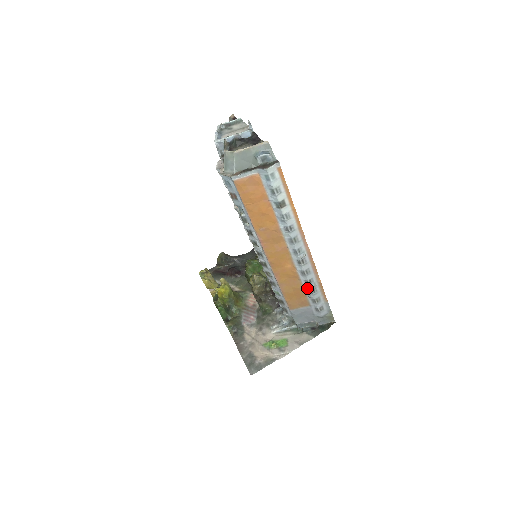
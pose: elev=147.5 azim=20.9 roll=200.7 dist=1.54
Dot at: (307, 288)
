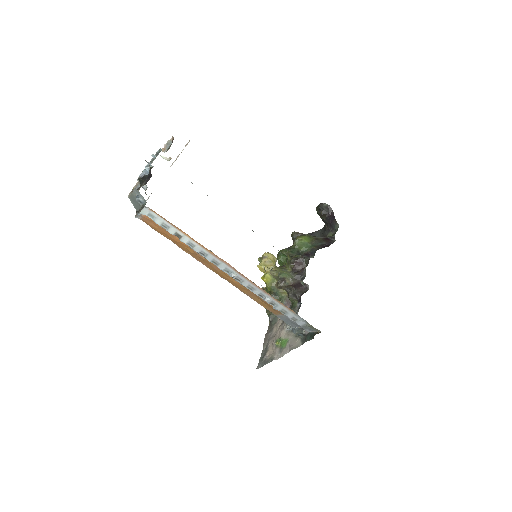
Dot at: occluded
